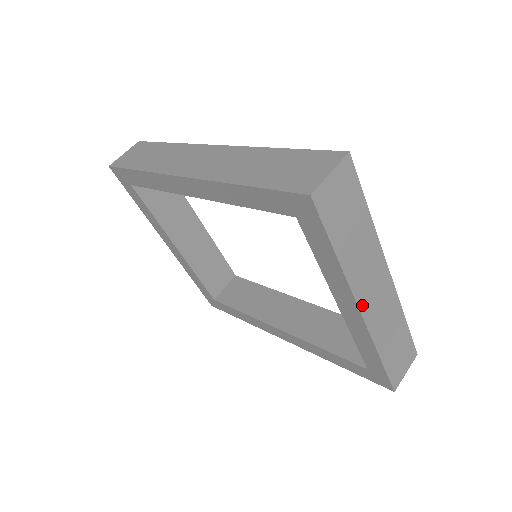
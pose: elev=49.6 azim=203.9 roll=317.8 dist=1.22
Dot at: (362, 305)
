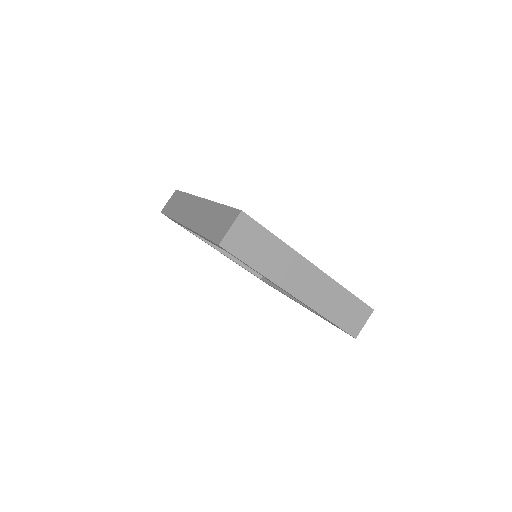
Dot at: (293, 292)
